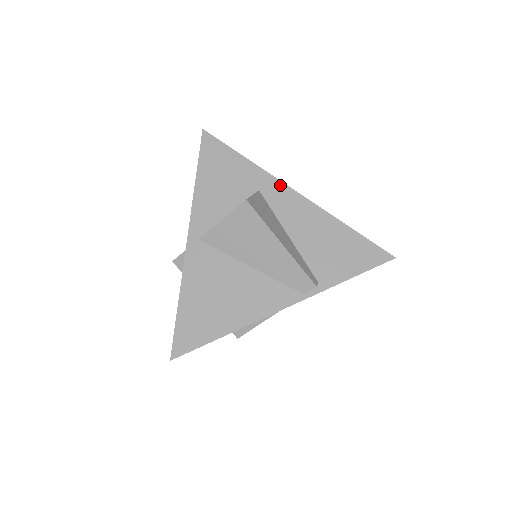
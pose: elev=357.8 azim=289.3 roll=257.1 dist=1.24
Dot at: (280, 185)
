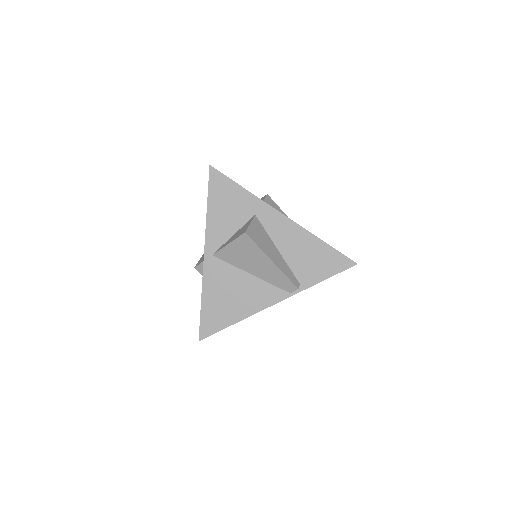
Dot at: (271, 210)
